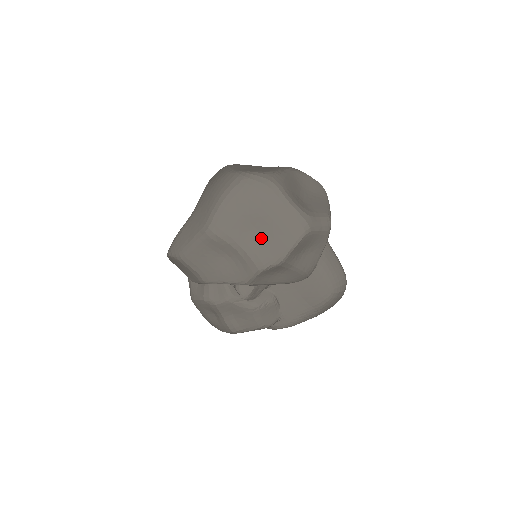
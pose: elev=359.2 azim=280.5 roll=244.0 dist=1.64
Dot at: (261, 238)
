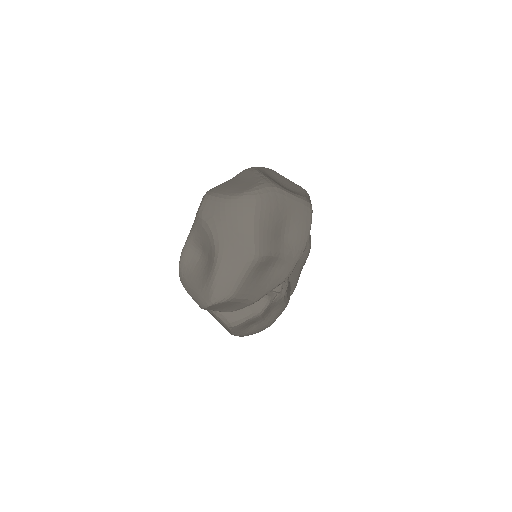
Dot at: (289, 236)
